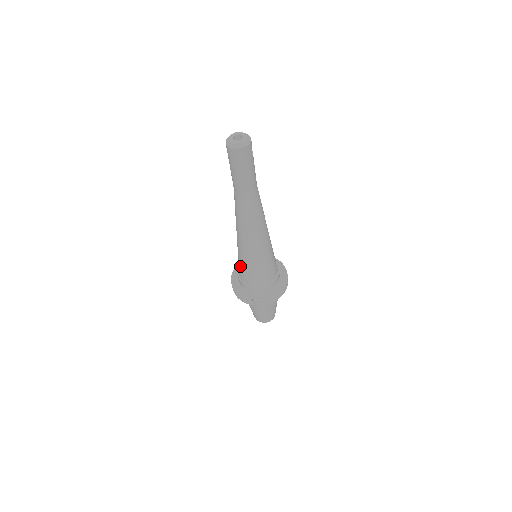
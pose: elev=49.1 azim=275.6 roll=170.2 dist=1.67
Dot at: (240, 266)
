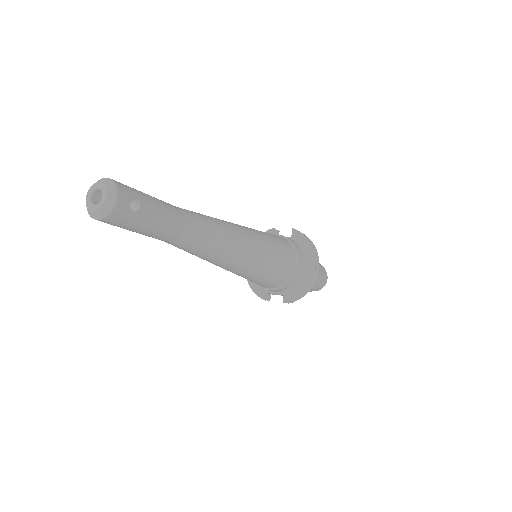
Dot at: occluded
